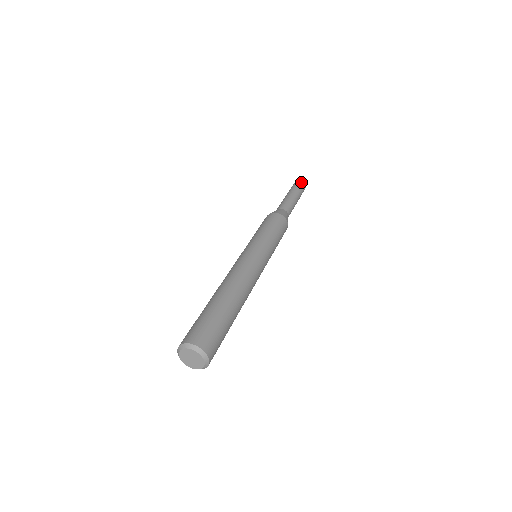
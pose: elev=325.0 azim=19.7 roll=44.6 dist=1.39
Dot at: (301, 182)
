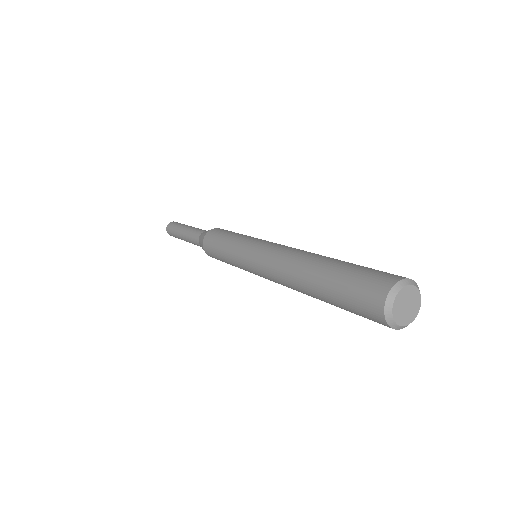
Dot at: (174, 222)
